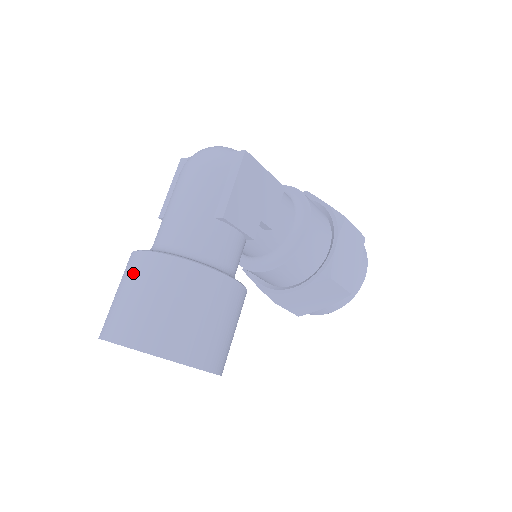
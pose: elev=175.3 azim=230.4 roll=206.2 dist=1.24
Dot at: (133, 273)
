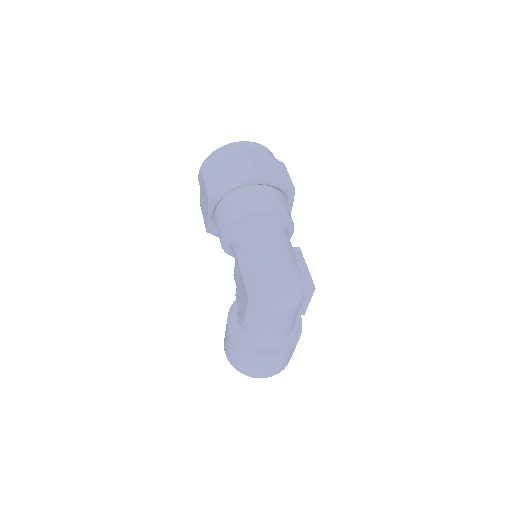
Dot at: (271, 363)
